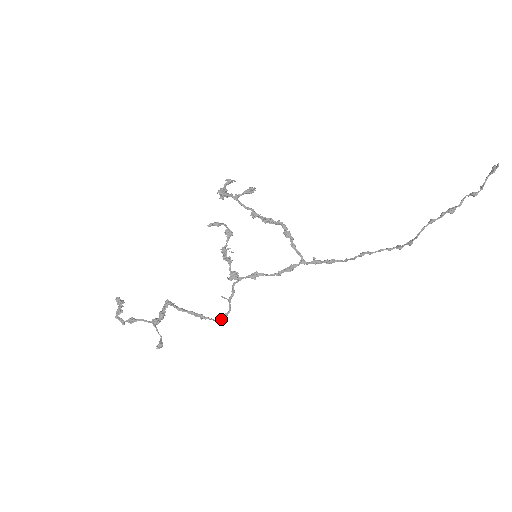
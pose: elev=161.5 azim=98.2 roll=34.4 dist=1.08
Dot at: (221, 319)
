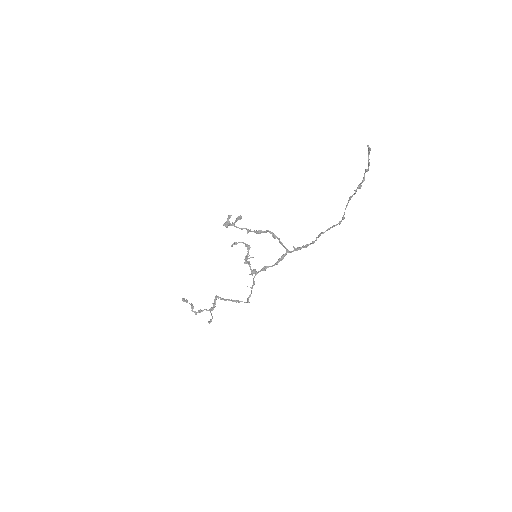
Dot at: (248, 300)
